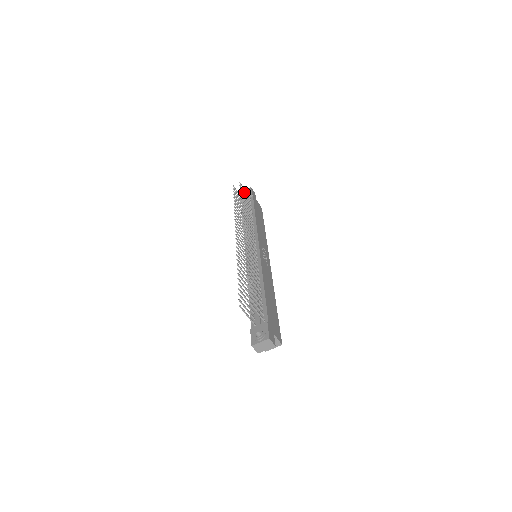
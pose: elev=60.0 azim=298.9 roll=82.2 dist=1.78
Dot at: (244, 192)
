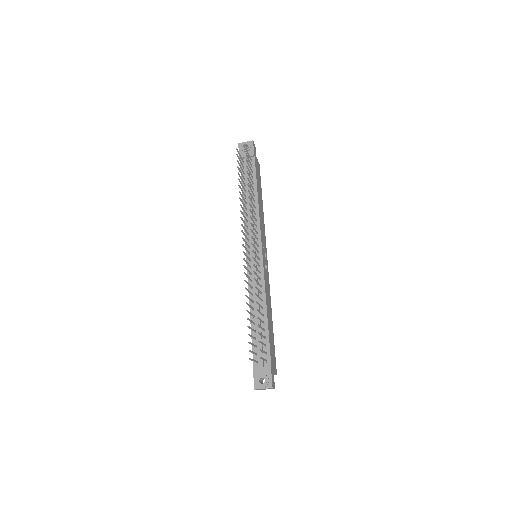
Dot at: (248, 159)
